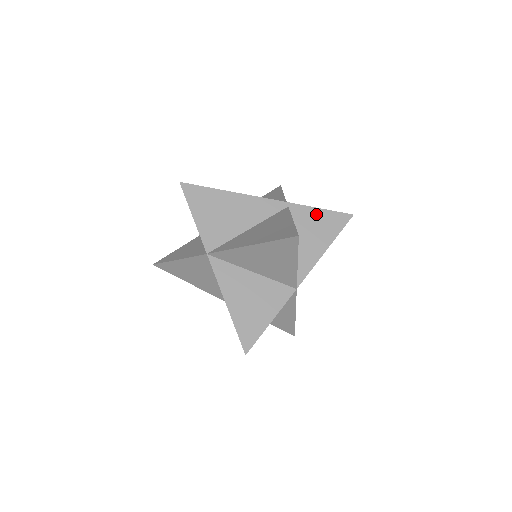
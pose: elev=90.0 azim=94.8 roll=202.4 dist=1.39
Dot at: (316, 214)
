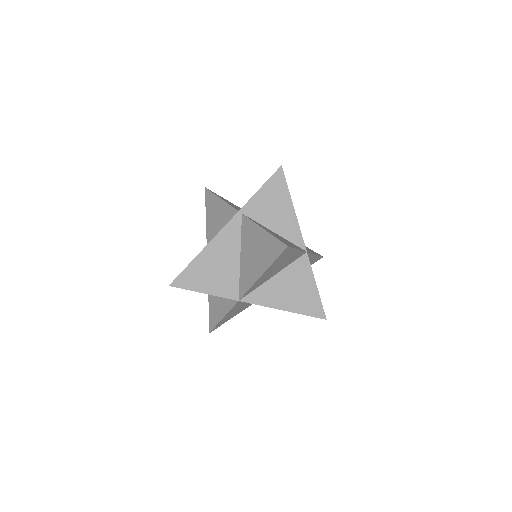
Dot at: (262, 196)
